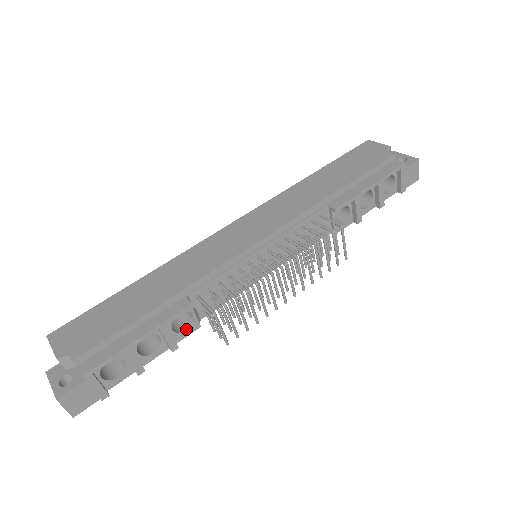
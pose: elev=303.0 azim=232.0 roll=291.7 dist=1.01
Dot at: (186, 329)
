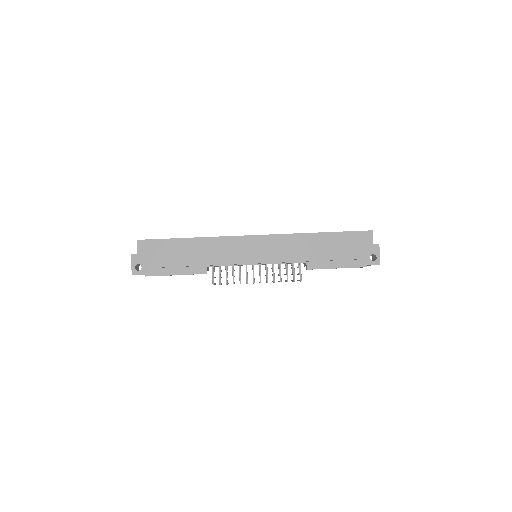
Dot at: occluded
